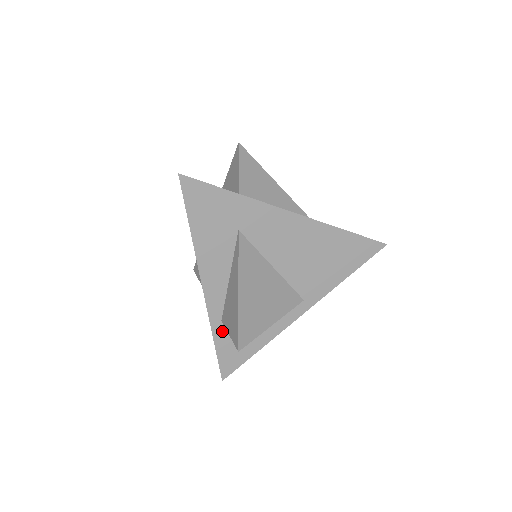
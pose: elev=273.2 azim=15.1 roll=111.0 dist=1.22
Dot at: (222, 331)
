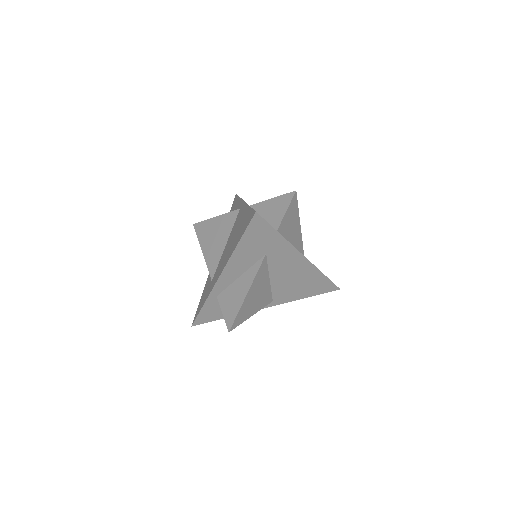
Dot at: (213, 301)
